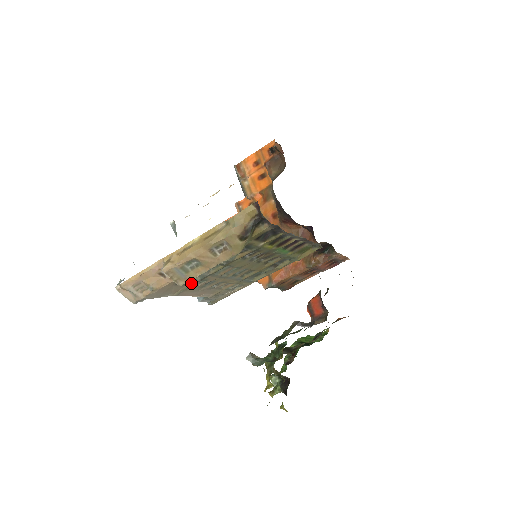
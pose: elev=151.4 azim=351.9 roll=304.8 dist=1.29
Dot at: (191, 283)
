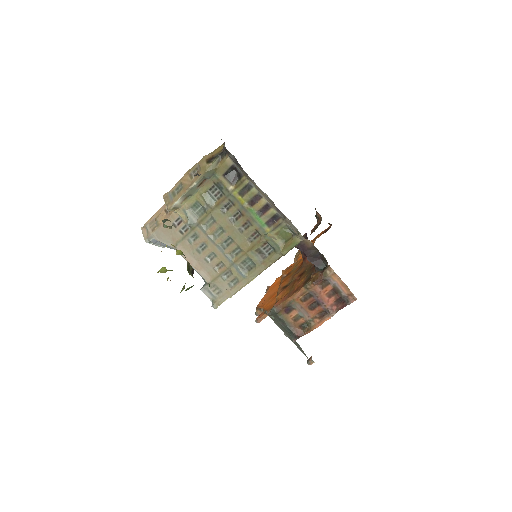
Dot at: (186, 233)
